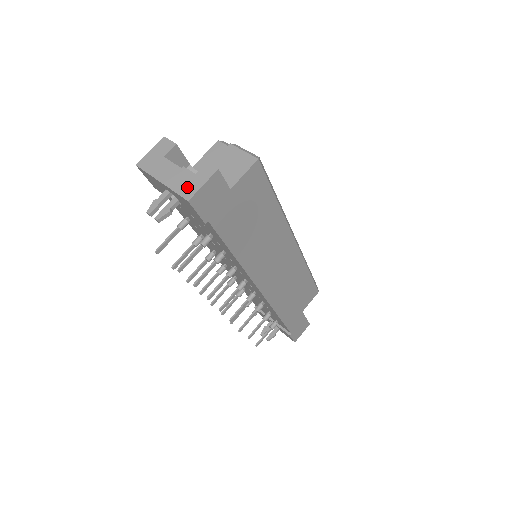
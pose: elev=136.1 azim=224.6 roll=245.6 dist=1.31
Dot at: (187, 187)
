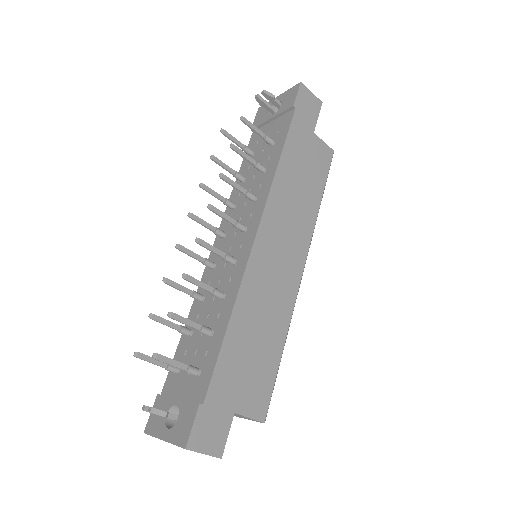
Dot at: occluded
